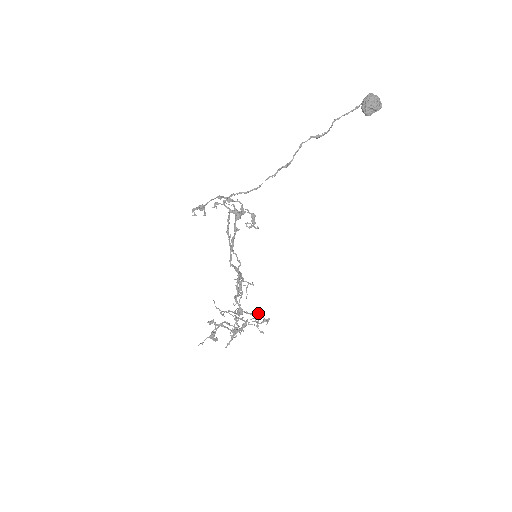
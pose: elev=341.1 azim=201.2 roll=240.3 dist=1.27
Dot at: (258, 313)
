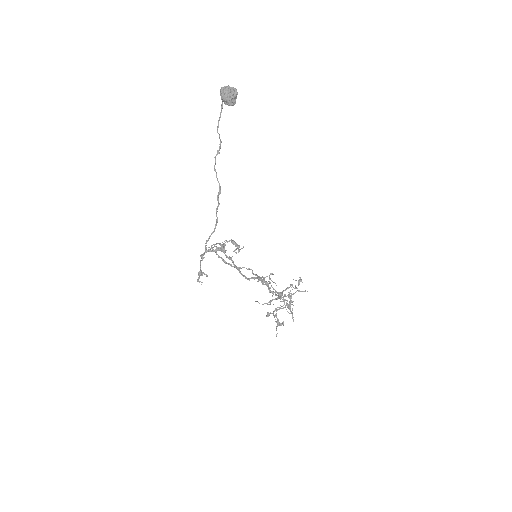
Dot at: occluded
